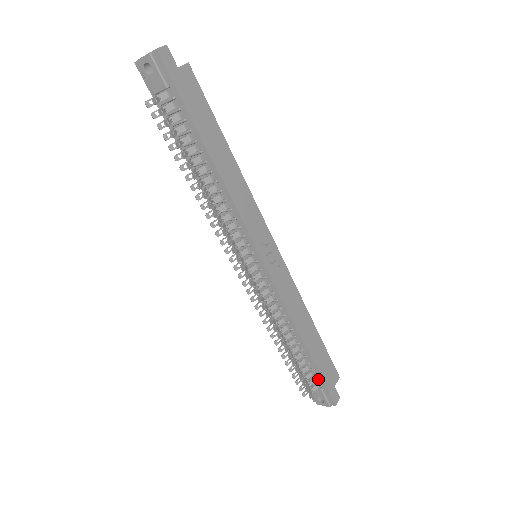
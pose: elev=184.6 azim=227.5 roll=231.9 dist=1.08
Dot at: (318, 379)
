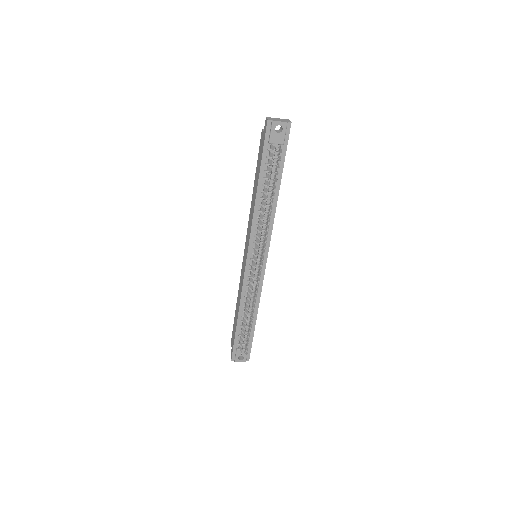
Dot at: (249, 342)
